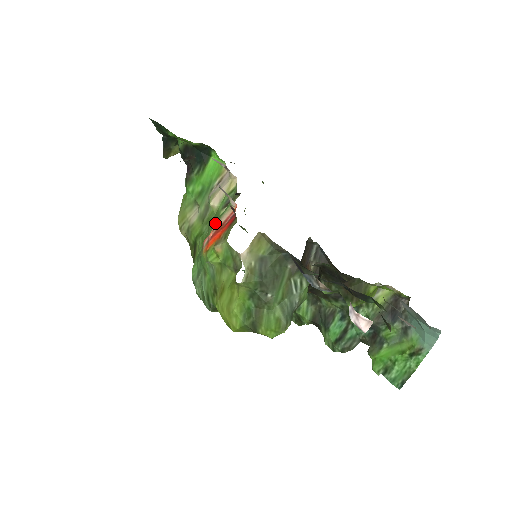
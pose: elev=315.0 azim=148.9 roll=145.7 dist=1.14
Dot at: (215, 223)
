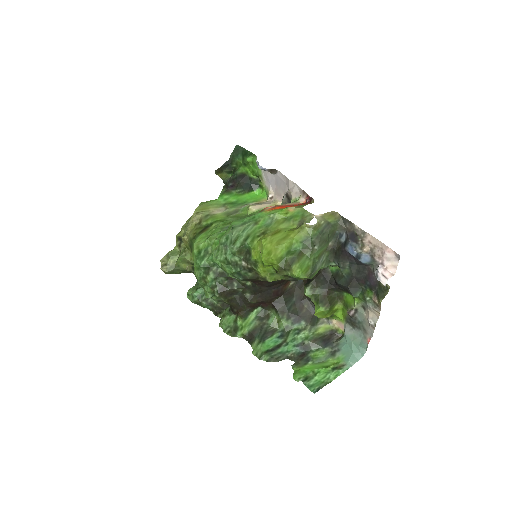
Dot at: occluded
